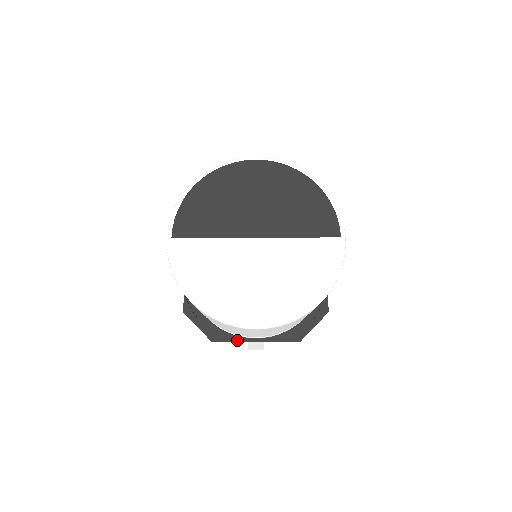
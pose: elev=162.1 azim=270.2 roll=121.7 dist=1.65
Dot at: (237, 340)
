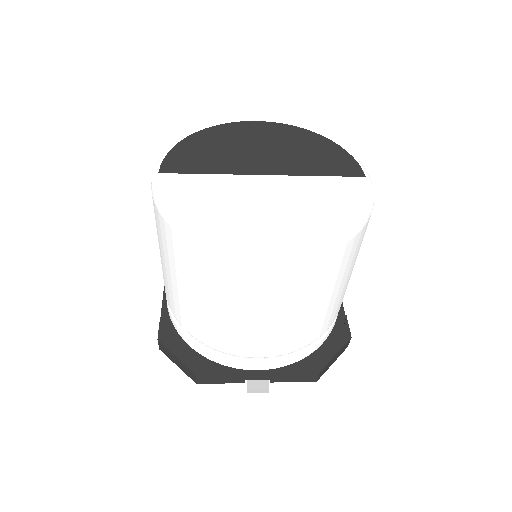
Dot at: (232, 373)
